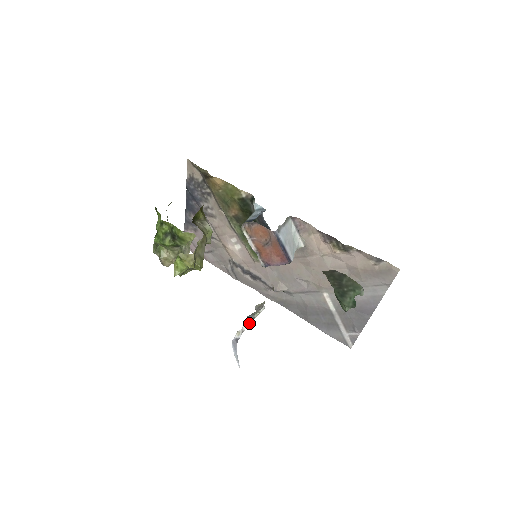
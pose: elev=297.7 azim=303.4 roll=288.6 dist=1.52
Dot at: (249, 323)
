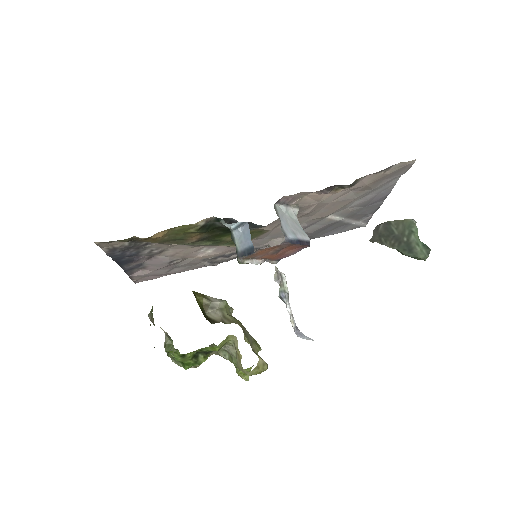
Dot at: (288, 302)
